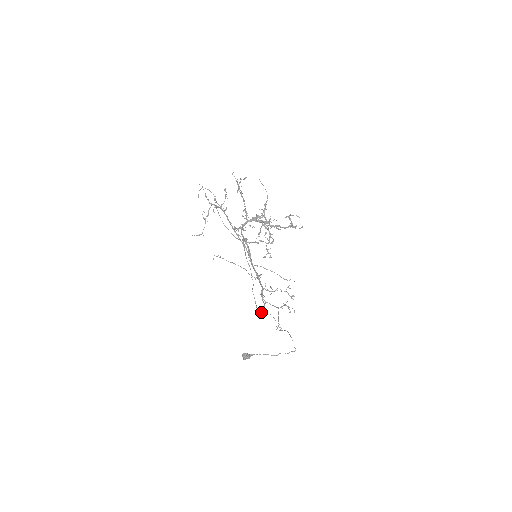
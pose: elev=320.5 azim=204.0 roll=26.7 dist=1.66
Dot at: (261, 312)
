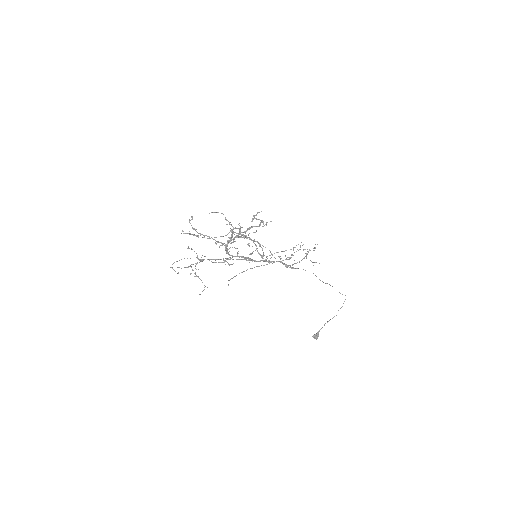
Dot at: occluded
